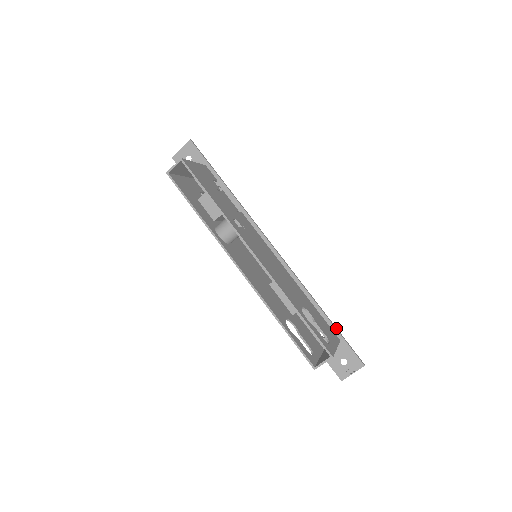
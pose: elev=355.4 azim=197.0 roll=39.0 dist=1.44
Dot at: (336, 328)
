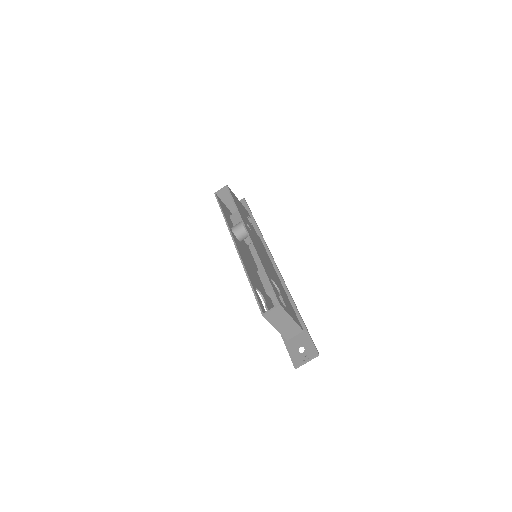
Dot at: (303, 321)
